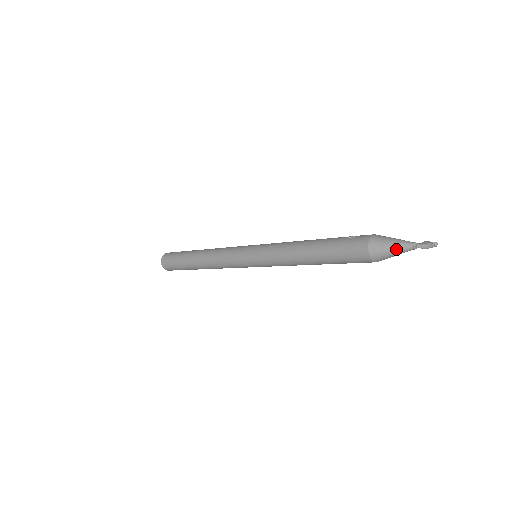
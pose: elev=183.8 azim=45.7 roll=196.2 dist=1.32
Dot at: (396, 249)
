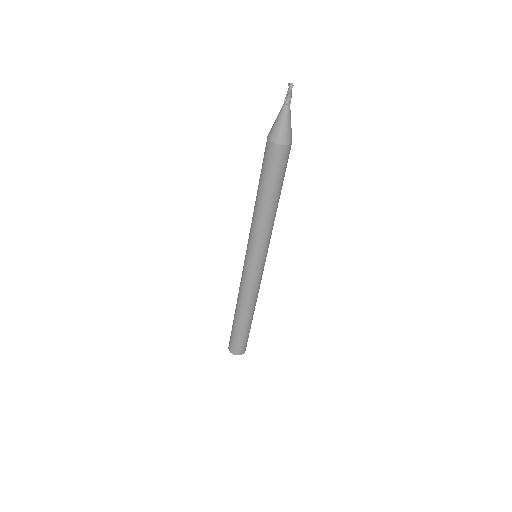
Dot at: (278, 116)
